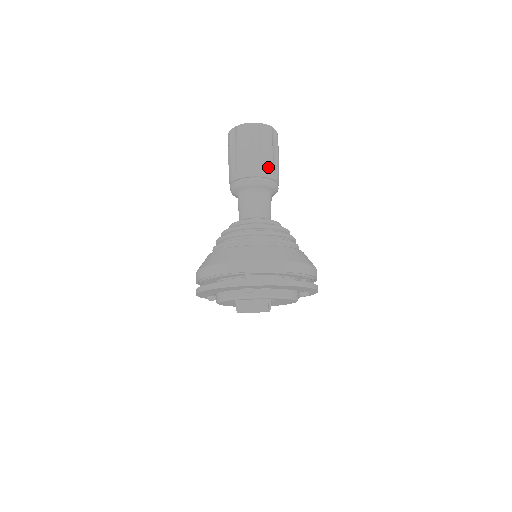
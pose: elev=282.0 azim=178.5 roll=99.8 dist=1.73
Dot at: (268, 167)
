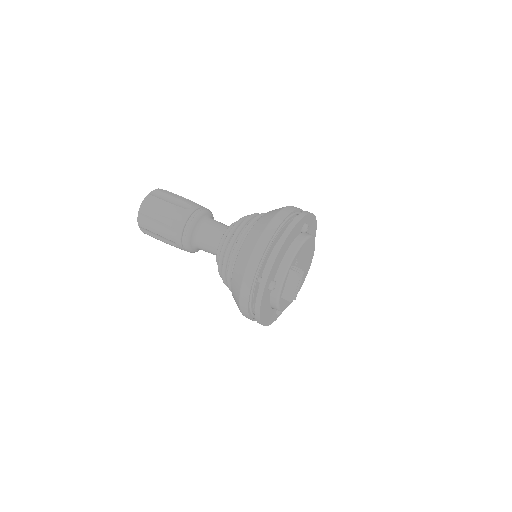
Dot at: (180, 213)
